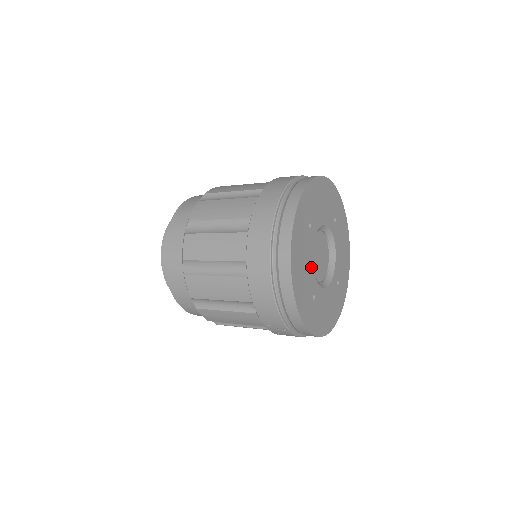
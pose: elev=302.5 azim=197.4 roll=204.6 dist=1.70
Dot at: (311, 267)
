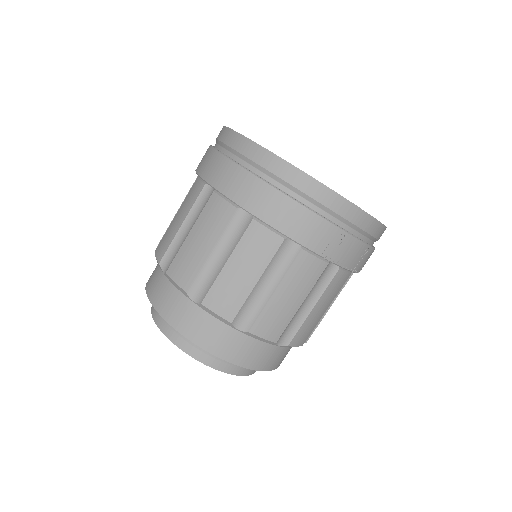
Dot at: occluded
